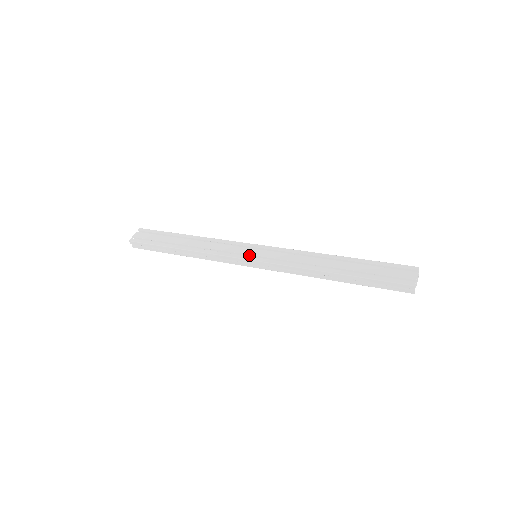
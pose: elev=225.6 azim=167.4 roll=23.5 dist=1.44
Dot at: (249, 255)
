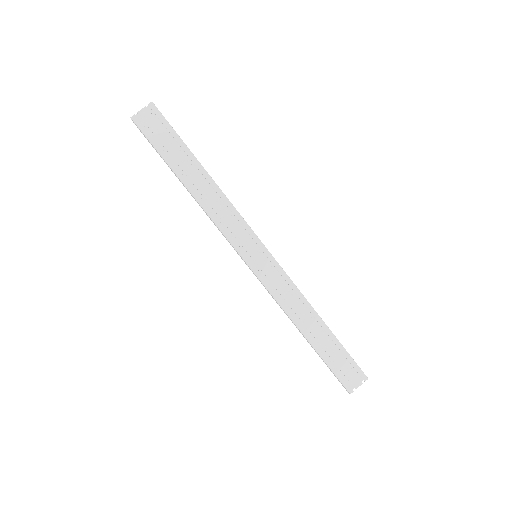
Dot at: (250, 254)
